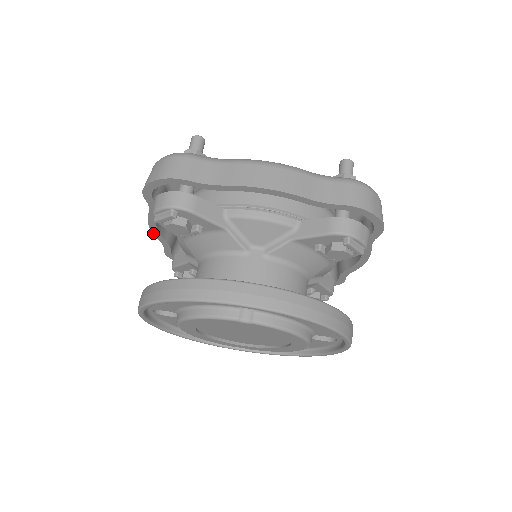
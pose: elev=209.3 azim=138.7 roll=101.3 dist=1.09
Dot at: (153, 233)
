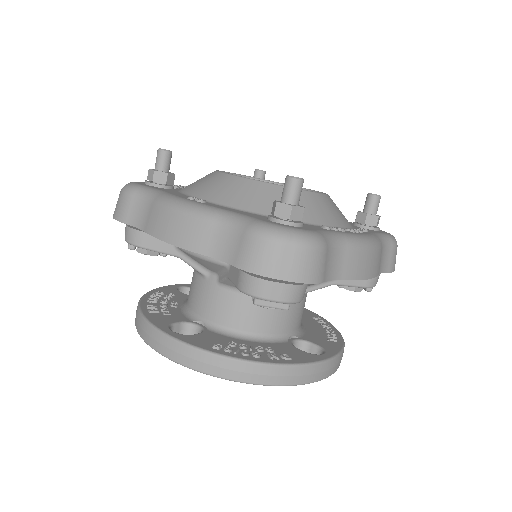
Dot at: occluded
